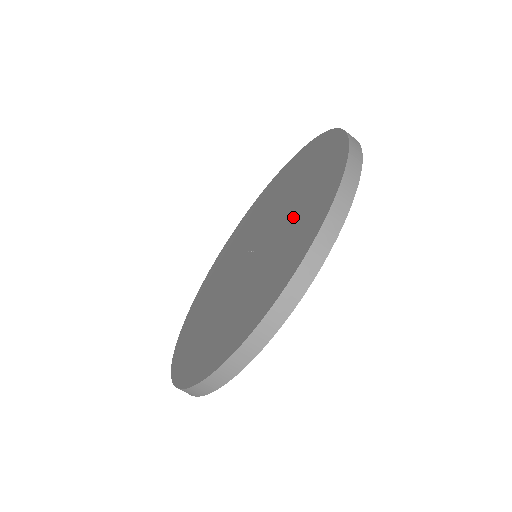
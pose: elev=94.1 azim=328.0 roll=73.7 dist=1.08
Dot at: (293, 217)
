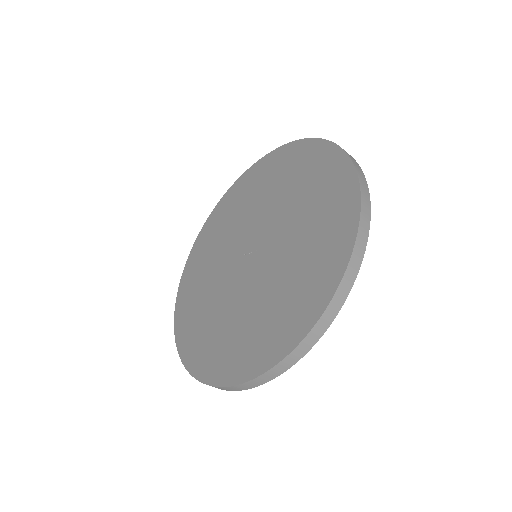
Dot at: (302, 203)
